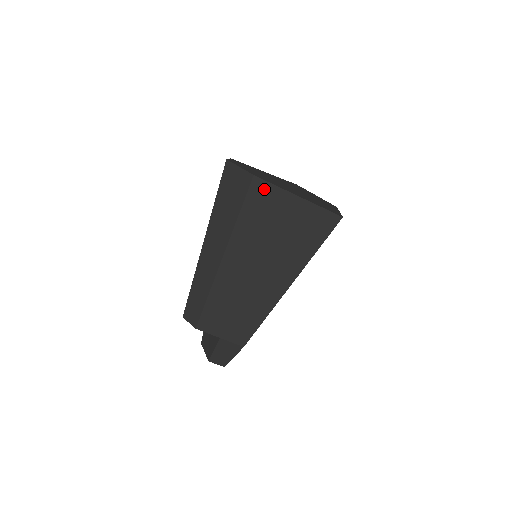
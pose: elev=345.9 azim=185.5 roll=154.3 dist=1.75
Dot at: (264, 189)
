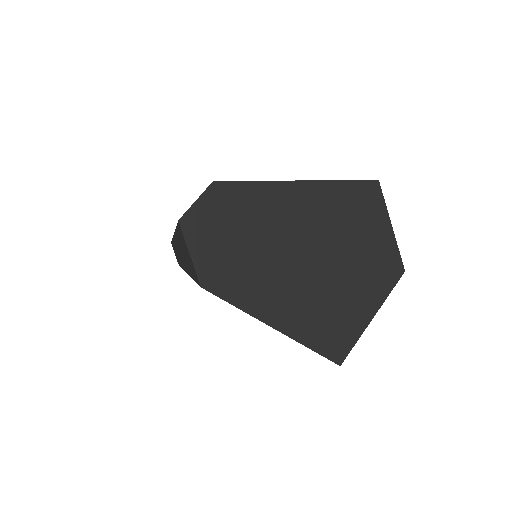
Dot at: occluded
